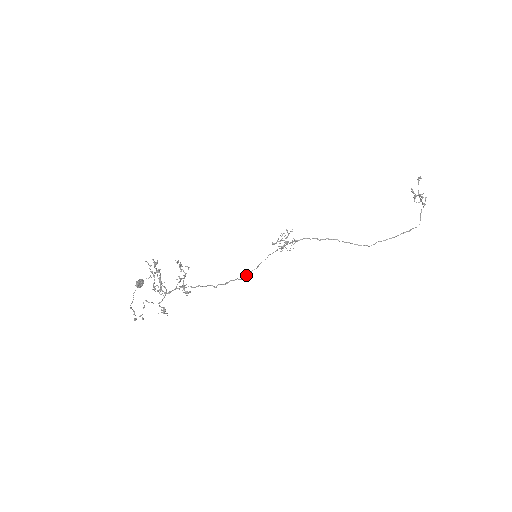
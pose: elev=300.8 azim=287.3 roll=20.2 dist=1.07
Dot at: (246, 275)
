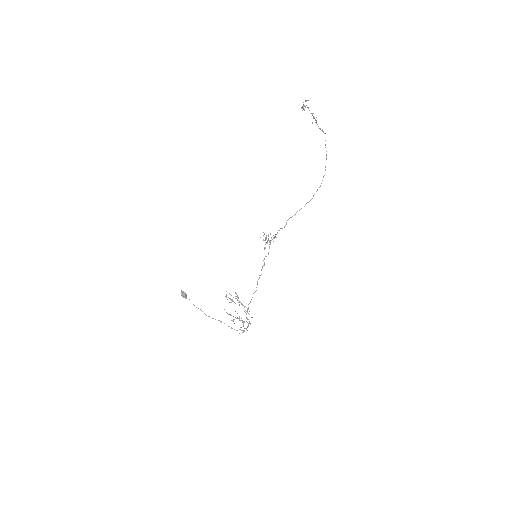
Dot at: (261, 270)
